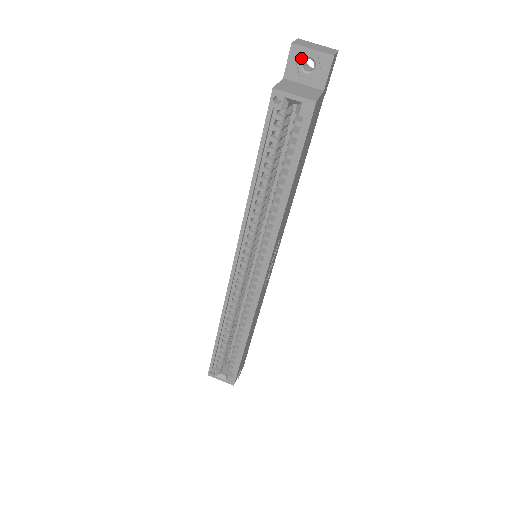
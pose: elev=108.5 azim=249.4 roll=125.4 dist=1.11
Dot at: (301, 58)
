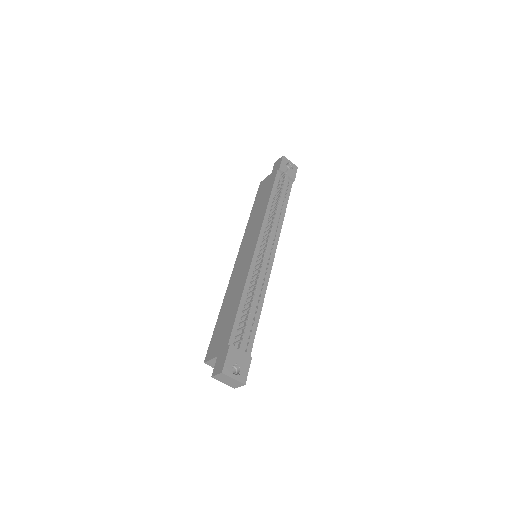
Dot at: occluded
